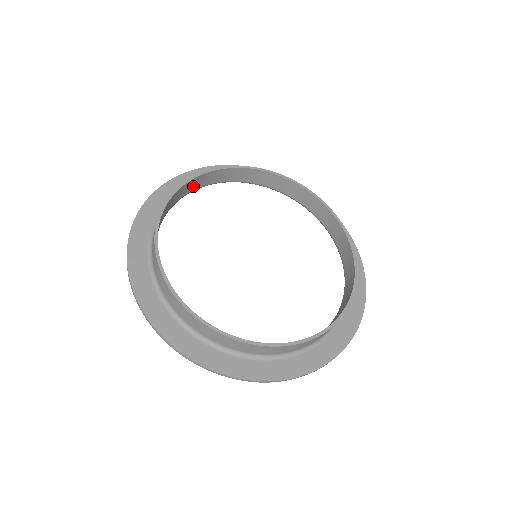
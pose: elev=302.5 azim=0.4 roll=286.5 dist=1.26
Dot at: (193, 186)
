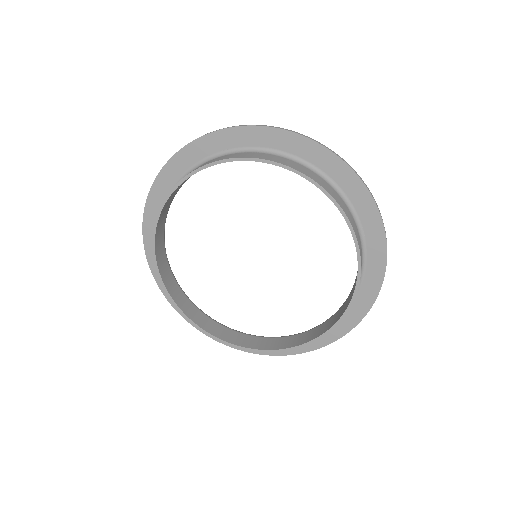
Dot at: (164, 264)
